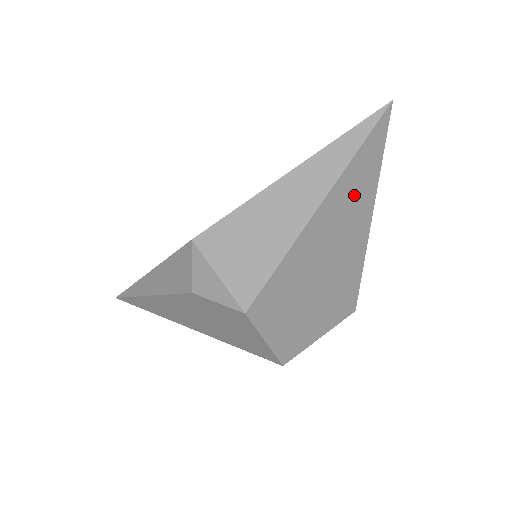
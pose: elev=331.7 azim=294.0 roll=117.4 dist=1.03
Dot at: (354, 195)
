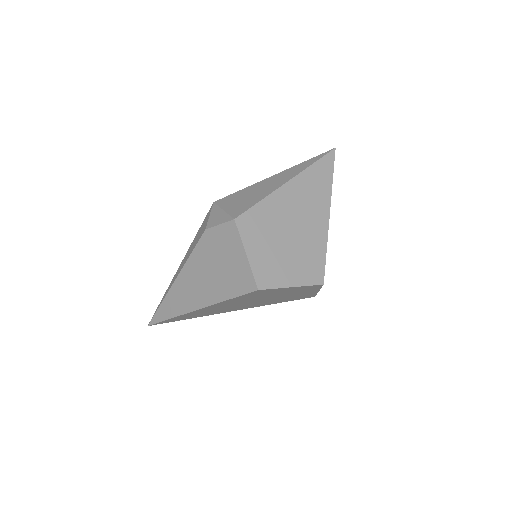
Dot at: (314, 188)
